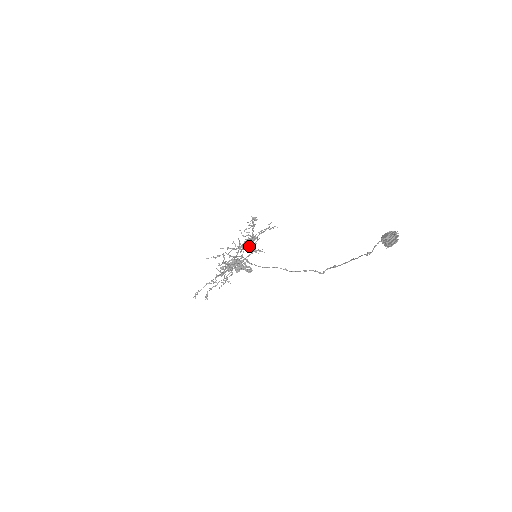
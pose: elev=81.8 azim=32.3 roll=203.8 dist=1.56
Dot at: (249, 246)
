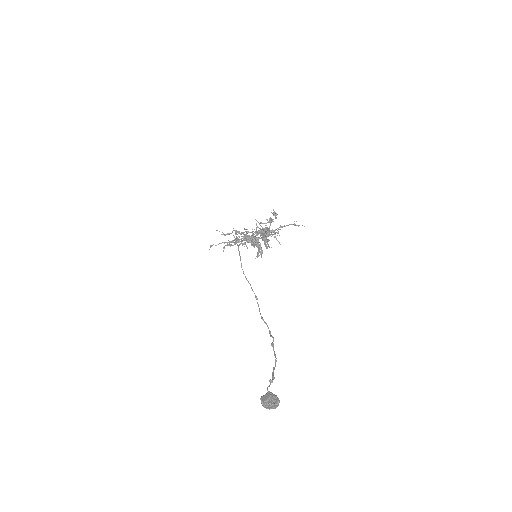
Dot at: (263, 235)
